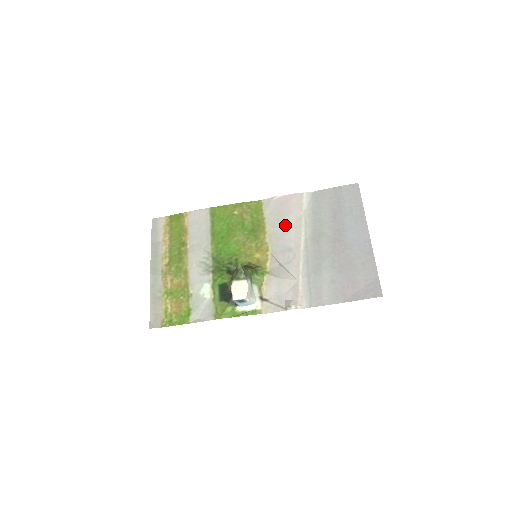
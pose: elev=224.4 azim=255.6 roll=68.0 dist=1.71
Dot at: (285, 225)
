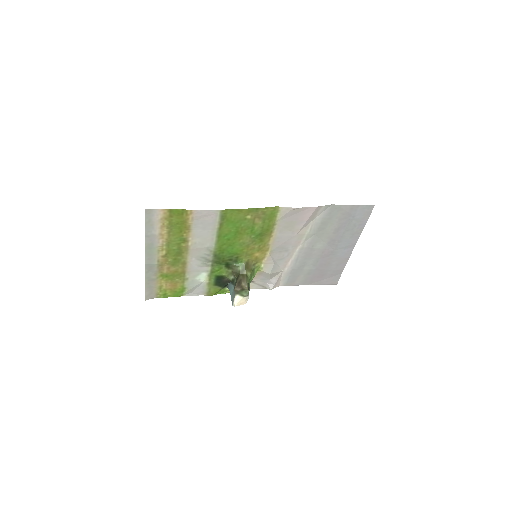
Dot at: (292, 232)
